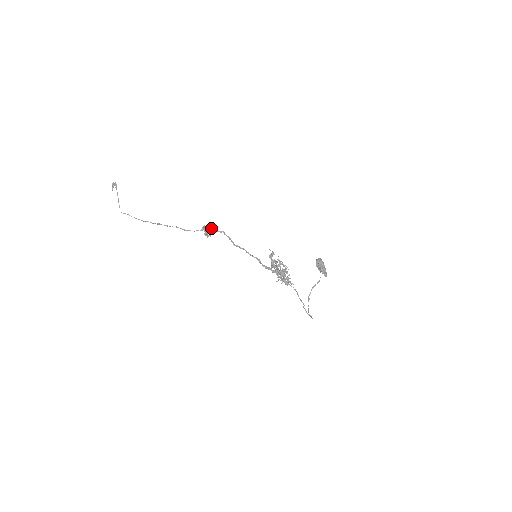
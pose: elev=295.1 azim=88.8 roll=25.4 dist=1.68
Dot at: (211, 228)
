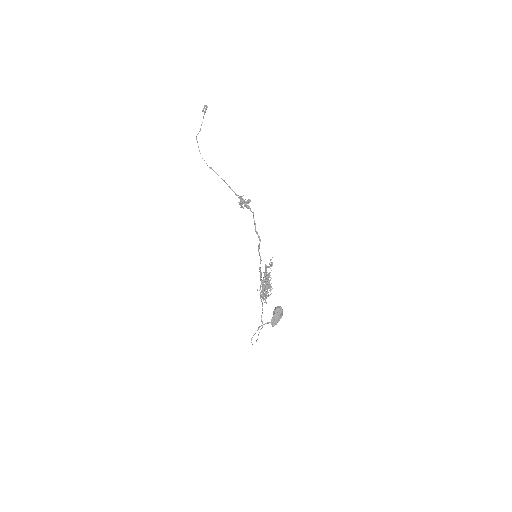
Dot at: (247, 202)
